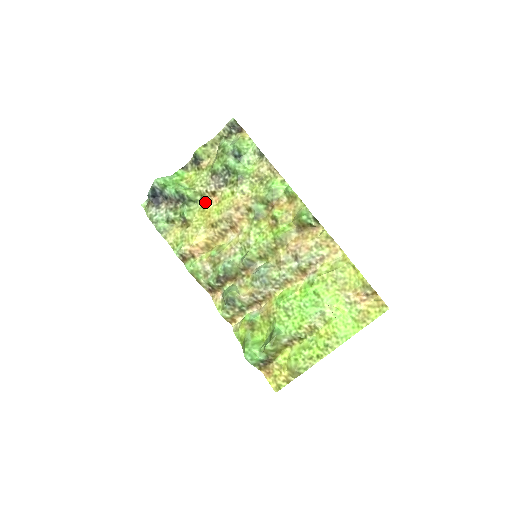
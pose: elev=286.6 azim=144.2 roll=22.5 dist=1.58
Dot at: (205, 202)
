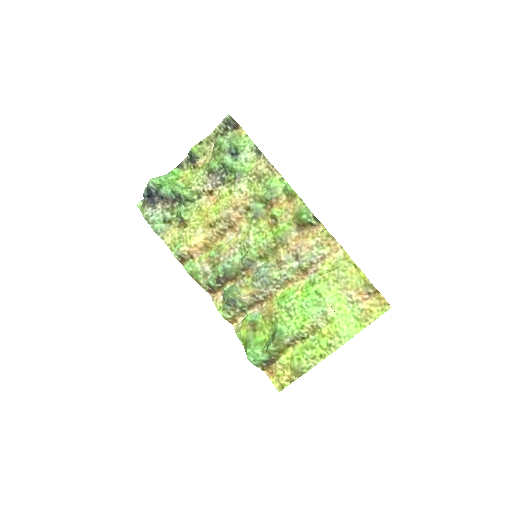
Dot at: (202, 201)
